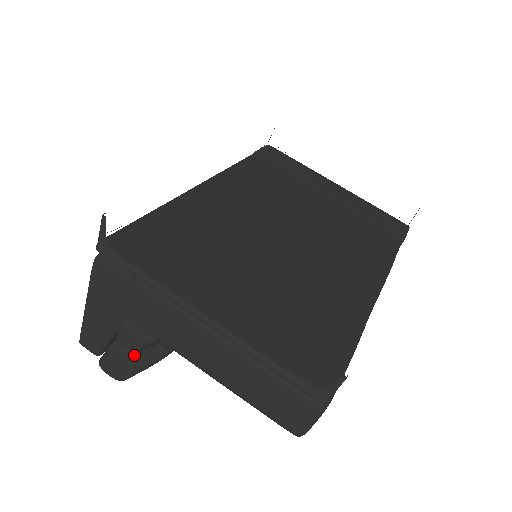
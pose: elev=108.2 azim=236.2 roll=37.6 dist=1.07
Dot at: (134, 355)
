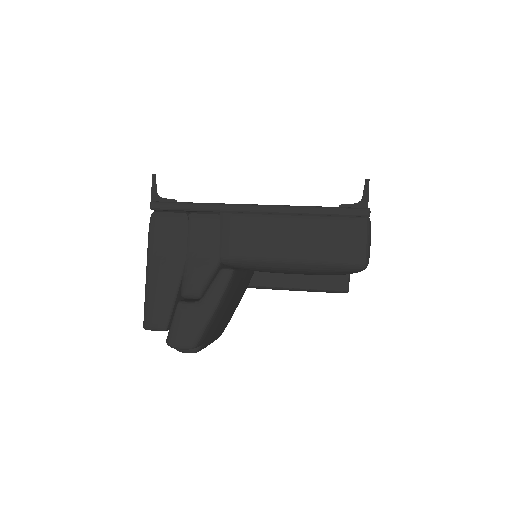
Dot at: (202, 299)
